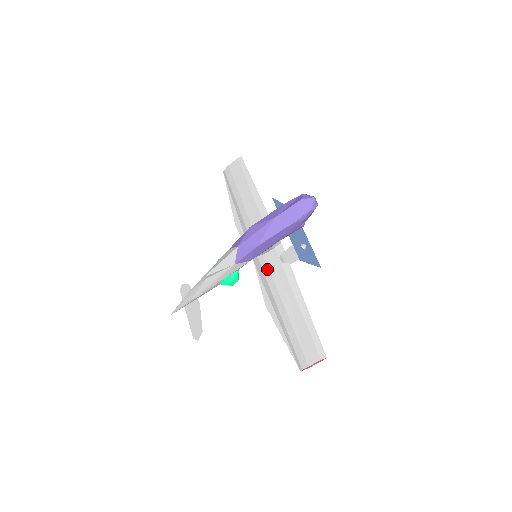
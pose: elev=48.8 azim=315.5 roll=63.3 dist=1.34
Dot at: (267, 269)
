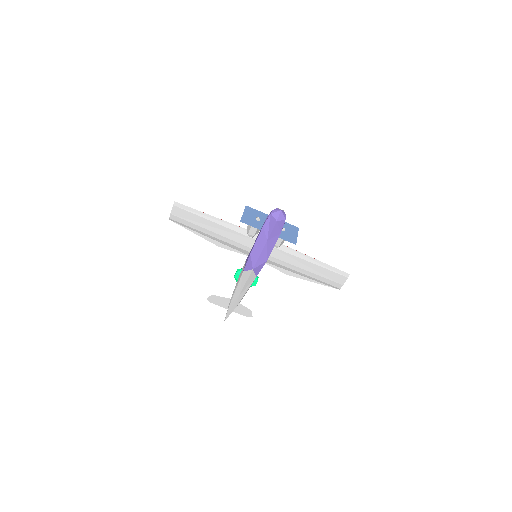
Dot at: (271, 258)
